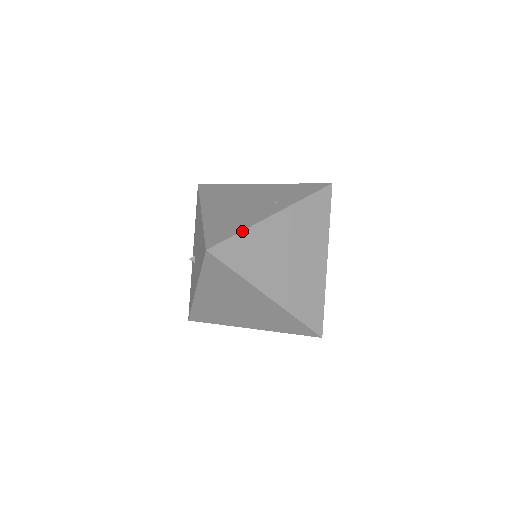
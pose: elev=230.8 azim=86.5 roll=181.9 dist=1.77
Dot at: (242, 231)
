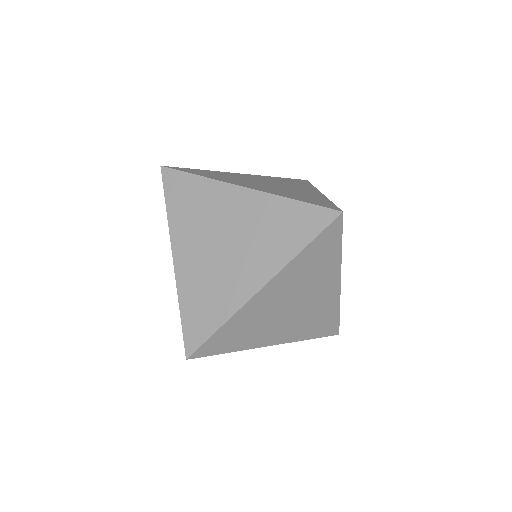
Dot at: (203, 170)
